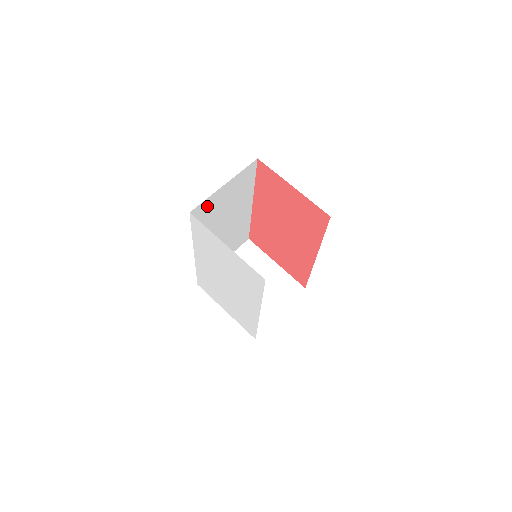
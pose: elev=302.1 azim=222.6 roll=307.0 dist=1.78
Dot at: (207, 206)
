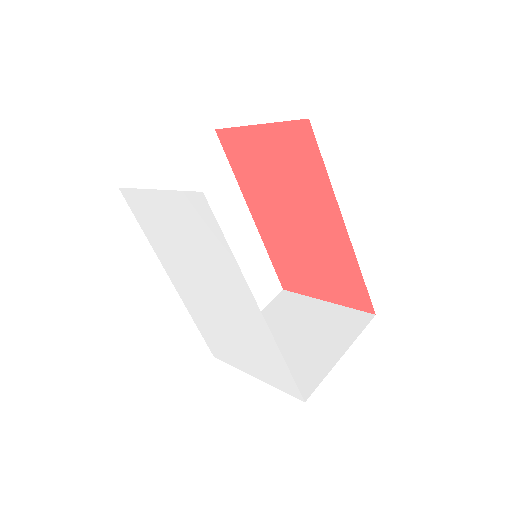
Dot at: (153, 188)
